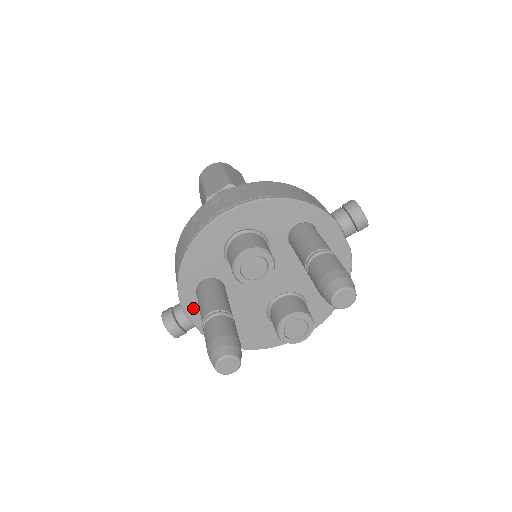
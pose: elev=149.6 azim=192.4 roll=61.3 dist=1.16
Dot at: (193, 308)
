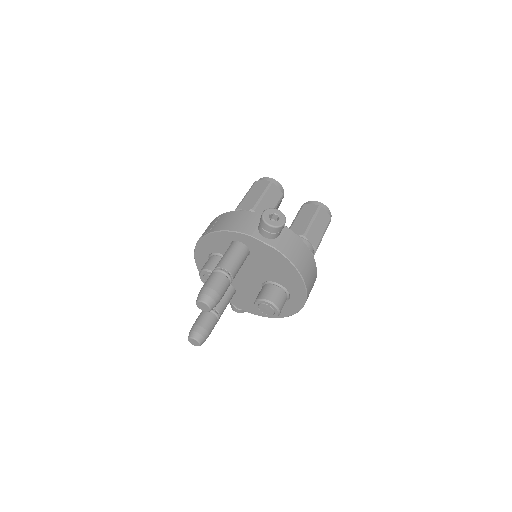
Dot at: occluded
